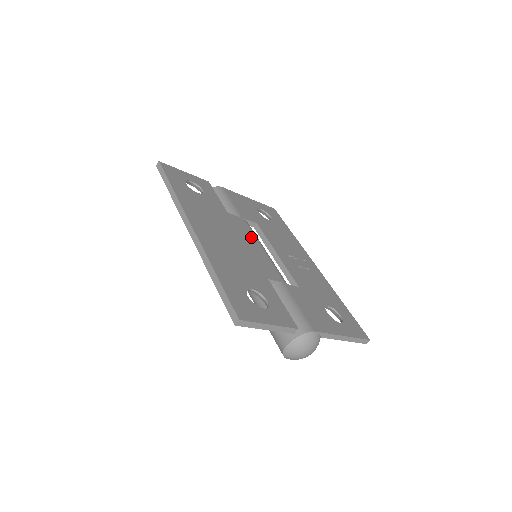
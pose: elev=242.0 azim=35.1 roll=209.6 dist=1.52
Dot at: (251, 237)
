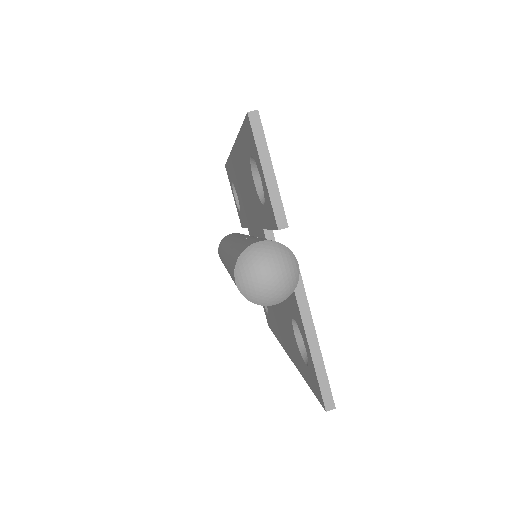
Dot at: occluded
